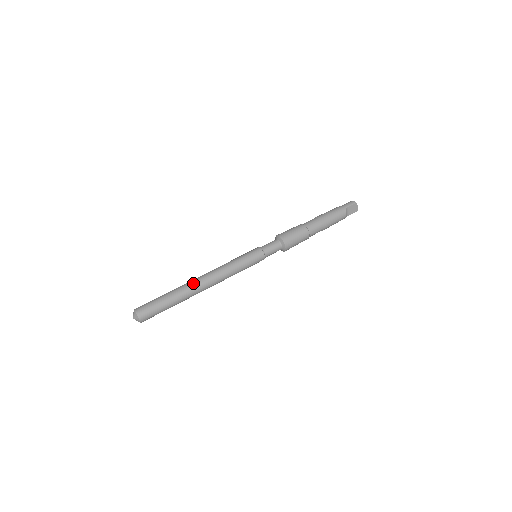
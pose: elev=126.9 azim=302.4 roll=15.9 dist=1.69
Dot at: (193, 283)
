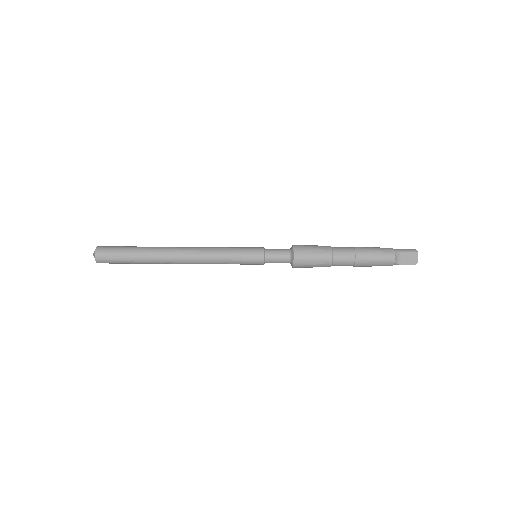
Dot at: (169, 248)
